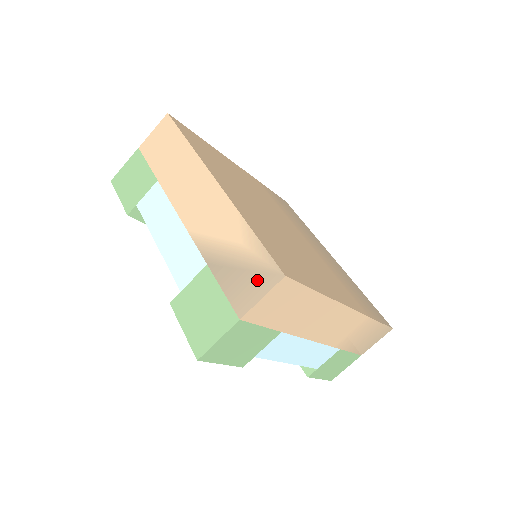
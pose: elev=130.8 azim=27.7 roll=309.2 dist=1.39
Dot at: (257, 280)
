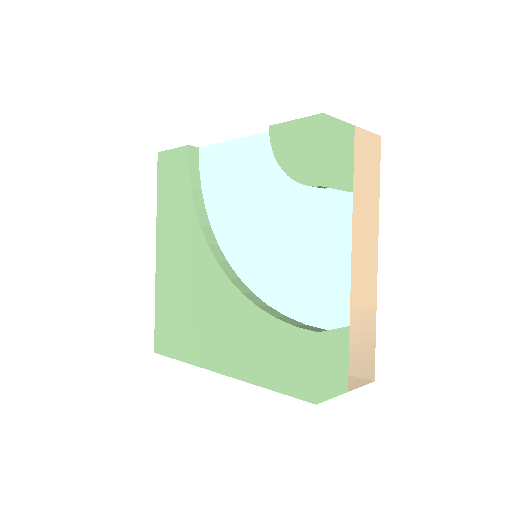
Dot at: occluded
